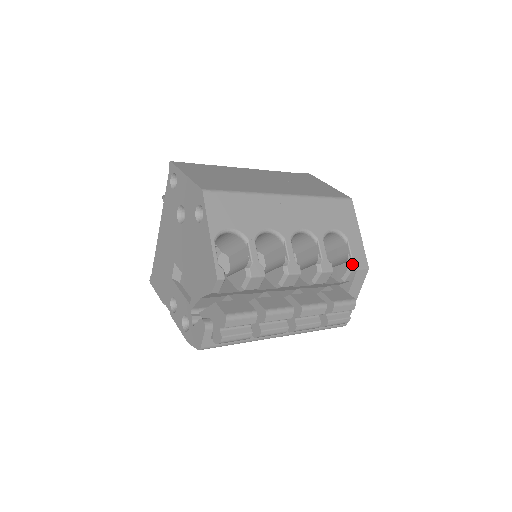
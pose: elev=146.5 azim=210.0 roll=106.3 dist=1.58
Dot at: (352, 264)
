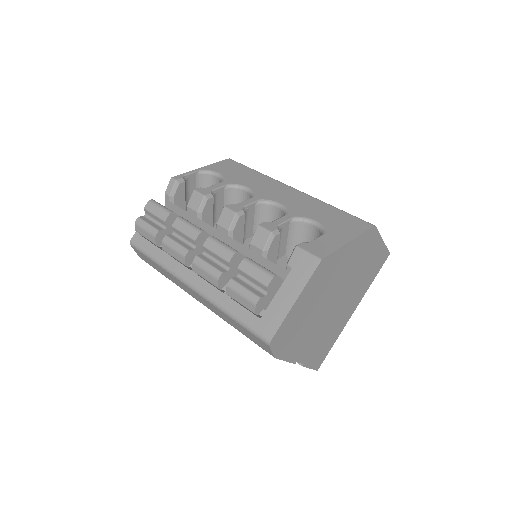
Dot at: (303, 244)
